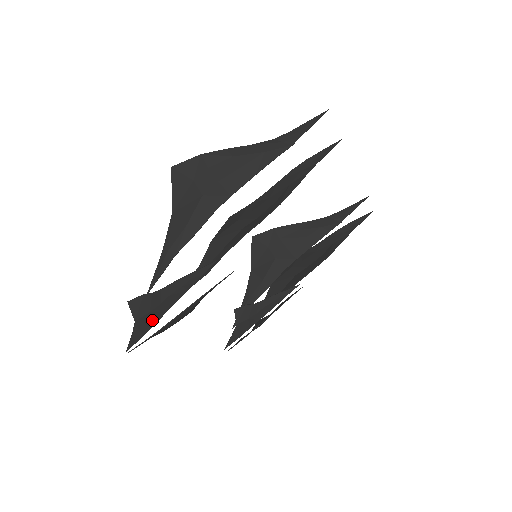
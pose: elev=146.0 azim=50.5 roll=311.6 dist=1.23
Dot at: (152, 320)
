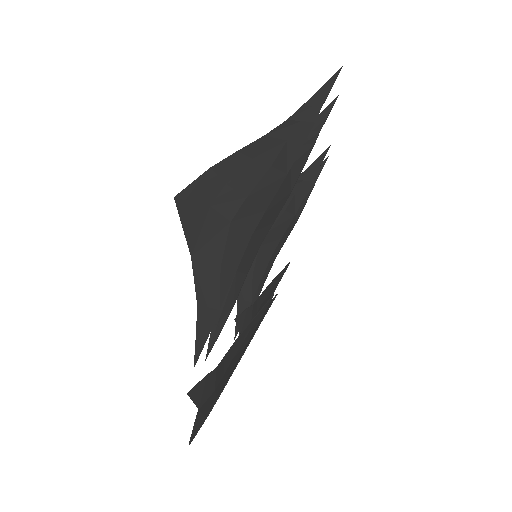
Dot at: (215, 396)
